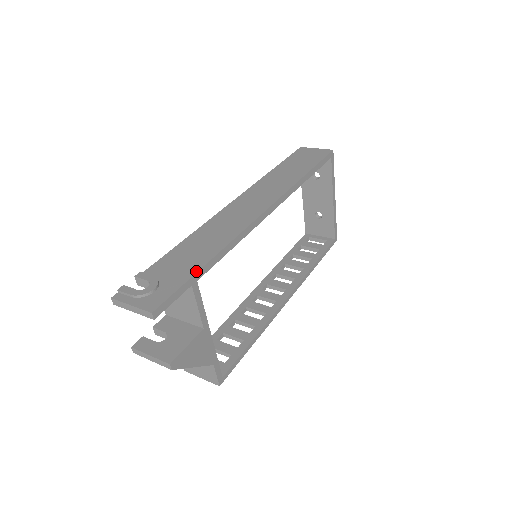
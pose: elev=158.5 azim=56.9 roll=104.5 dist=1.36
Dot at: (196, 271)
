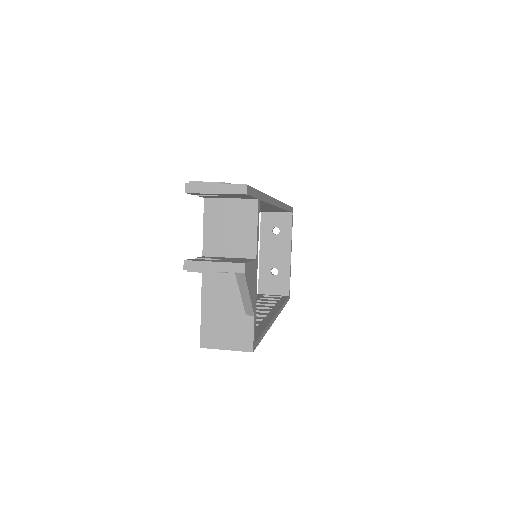
Dot at: (259, 191)
